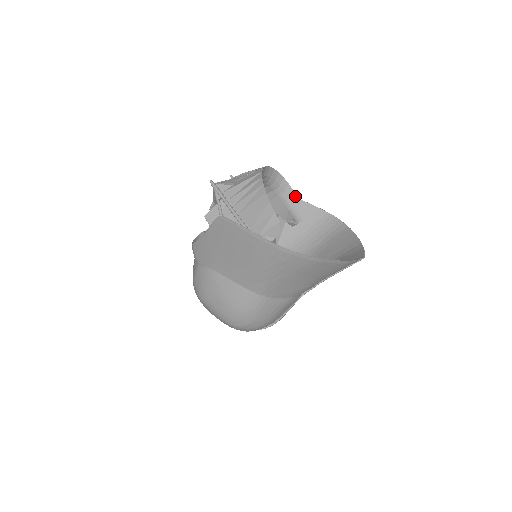
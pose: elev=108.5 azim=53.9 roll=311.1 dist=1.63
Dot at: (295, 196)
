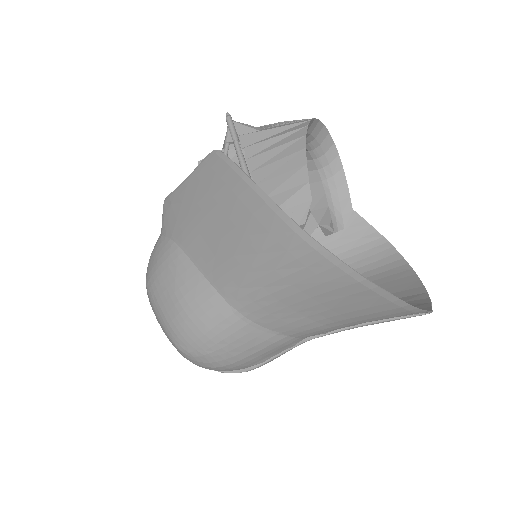
Dot at: (346, 189)
